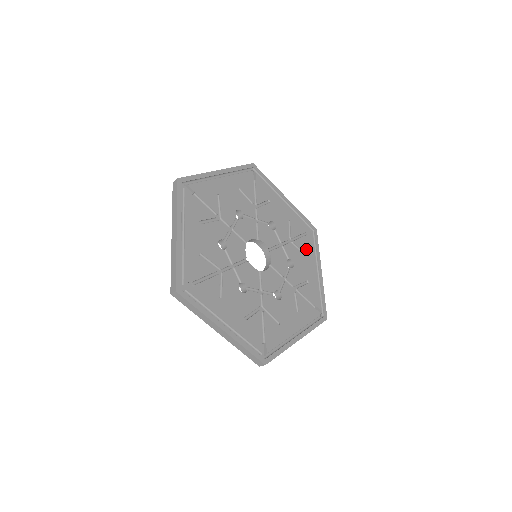
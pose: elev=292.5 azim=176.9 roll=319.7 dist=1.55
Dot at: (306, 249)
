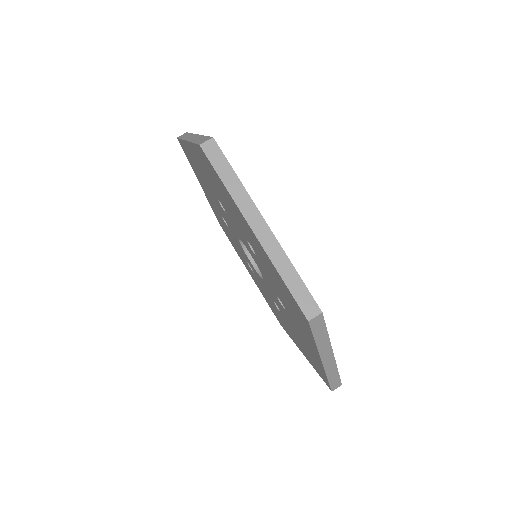
Dot at: occluded
